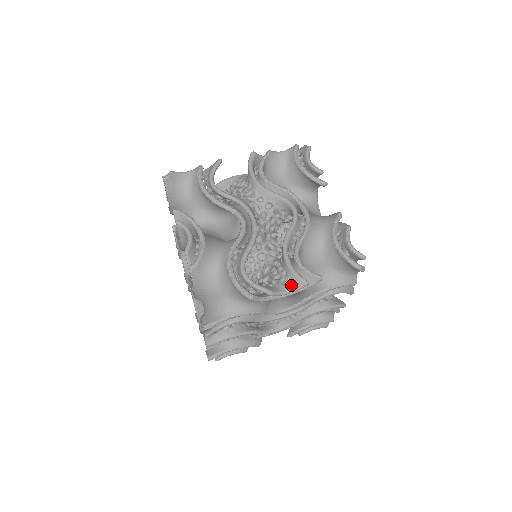
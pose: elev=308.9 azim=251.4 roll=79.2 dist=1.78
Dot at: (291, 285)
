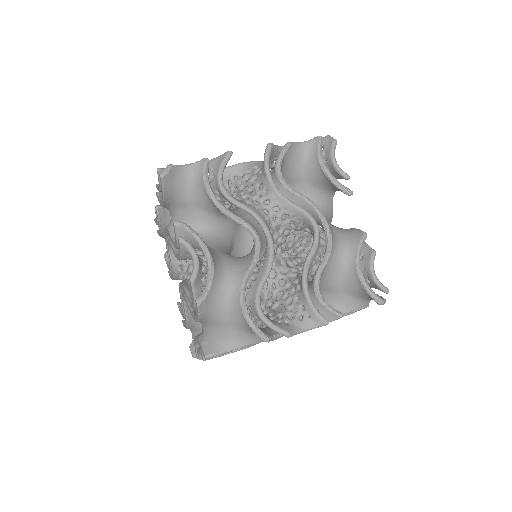
Dot at: (309, 323)
